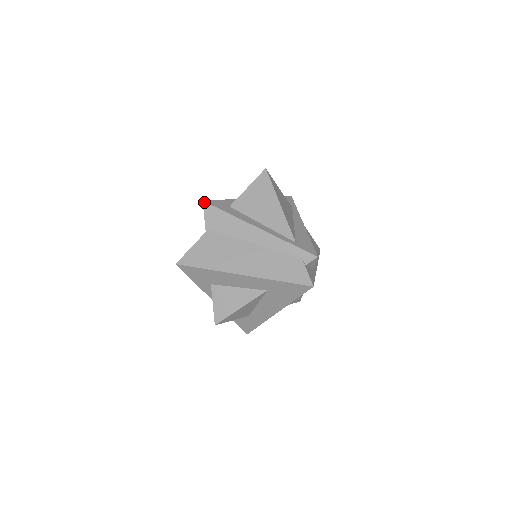
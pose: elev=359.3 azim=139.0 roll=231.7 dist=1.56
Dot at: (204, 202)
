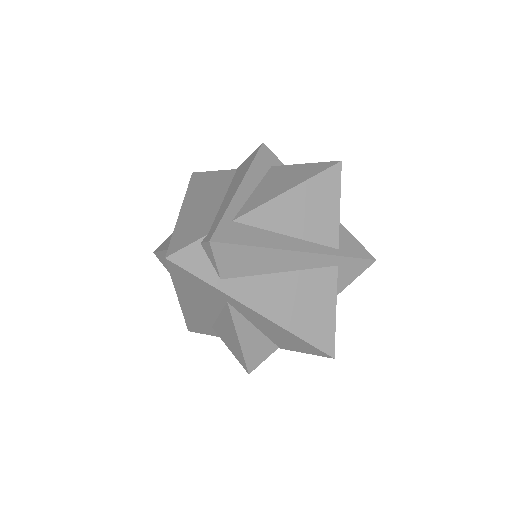
Dot at: (262, 144)
